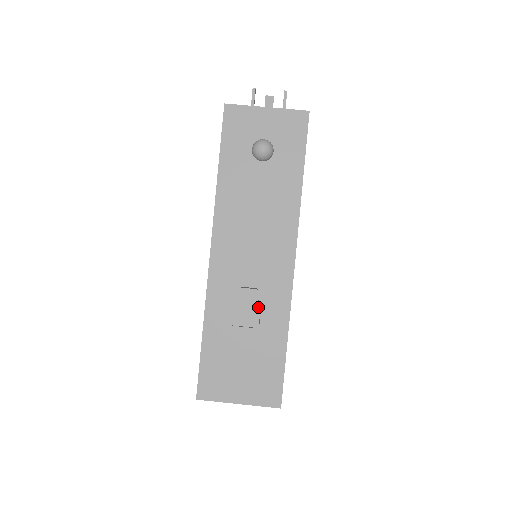
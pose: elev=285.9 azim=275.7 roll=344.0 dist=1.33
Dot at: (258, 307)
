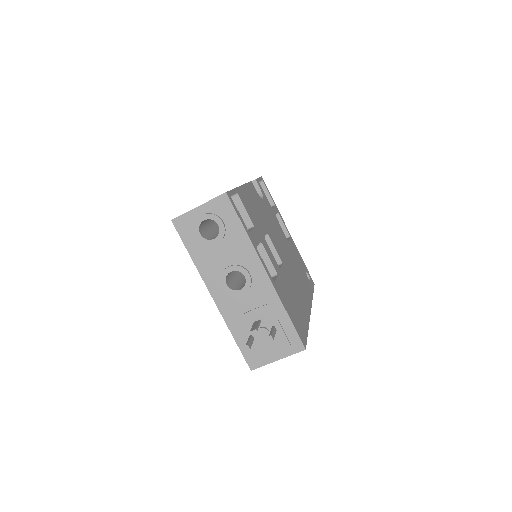
Dot at: occluded
